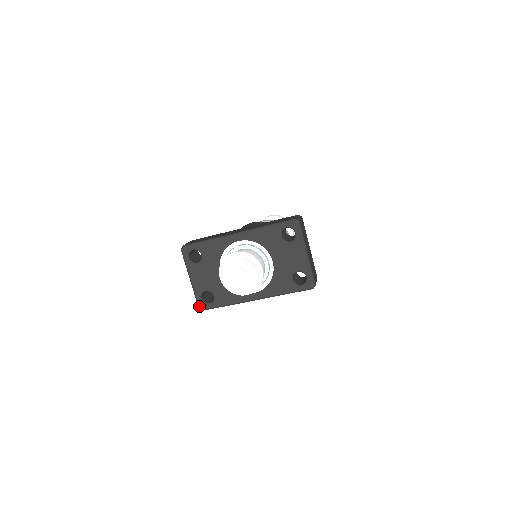
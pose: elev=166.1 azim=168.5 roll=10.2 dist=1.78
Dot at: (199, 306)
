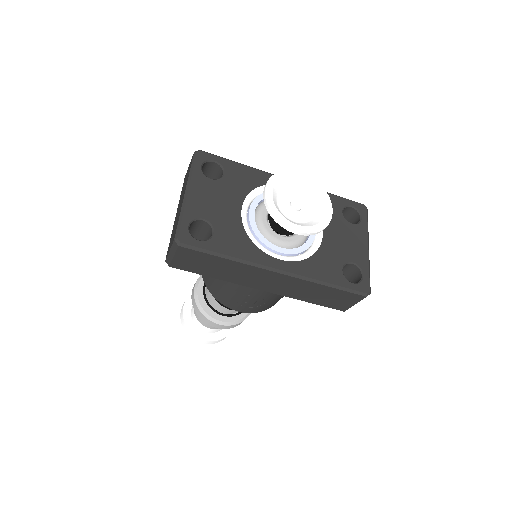
Dot at: (179, 234)
